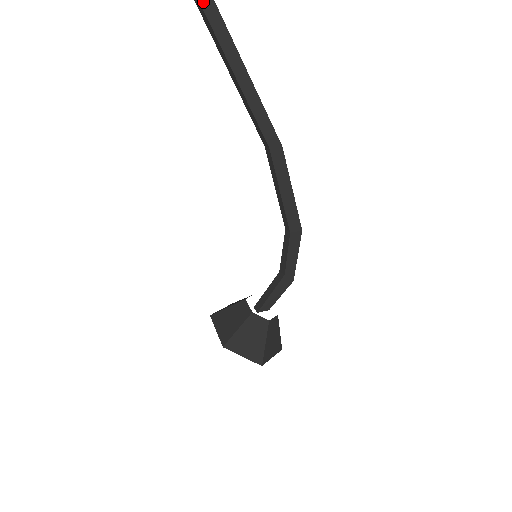
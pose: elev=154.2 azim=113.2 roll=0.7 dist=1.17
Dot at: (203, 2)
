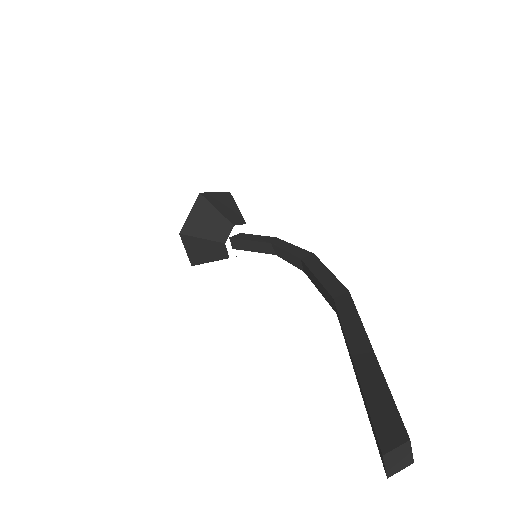
Dot at: occluded
